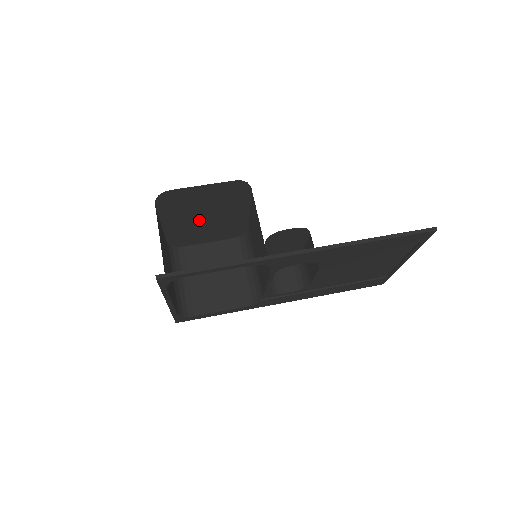
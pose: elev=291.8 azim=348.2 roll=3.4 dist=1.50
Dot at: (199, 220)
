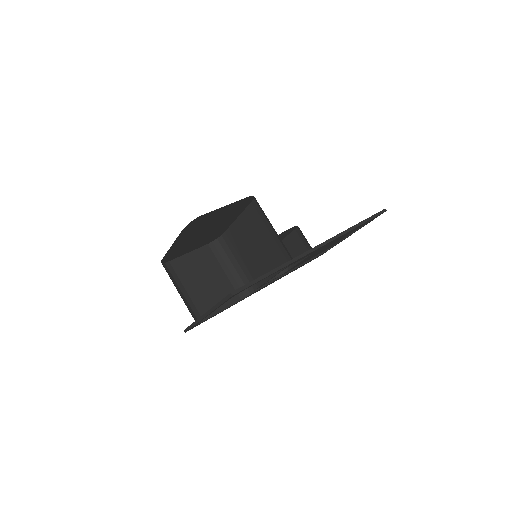
Dot at: (199, 235)
